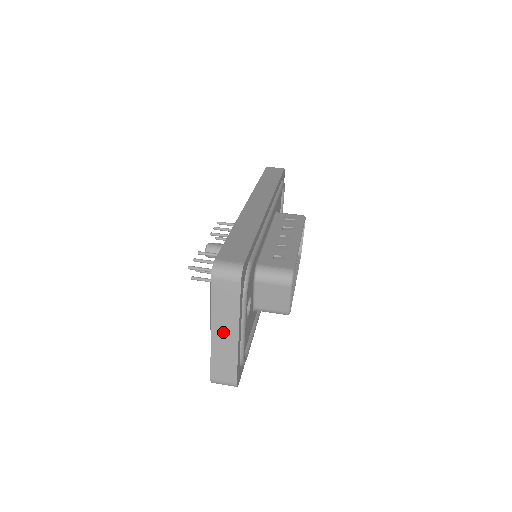
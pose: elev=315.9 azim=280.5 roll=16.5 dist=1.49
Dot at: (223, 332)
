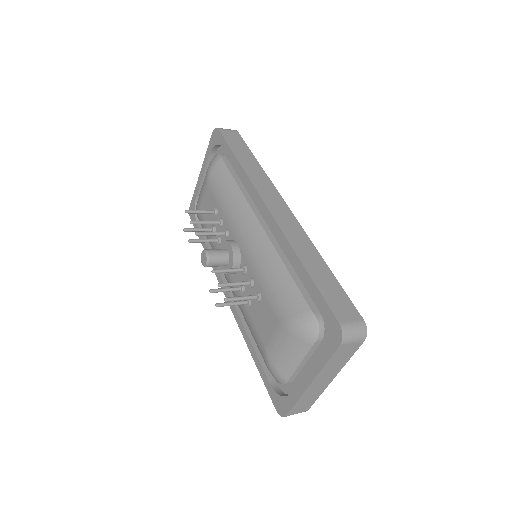
Dot at: (322, 380)
